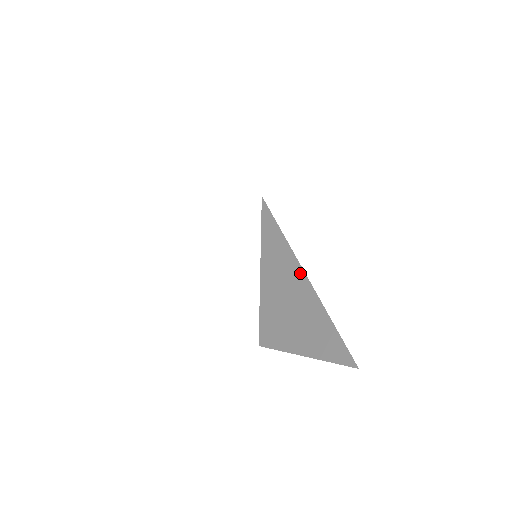
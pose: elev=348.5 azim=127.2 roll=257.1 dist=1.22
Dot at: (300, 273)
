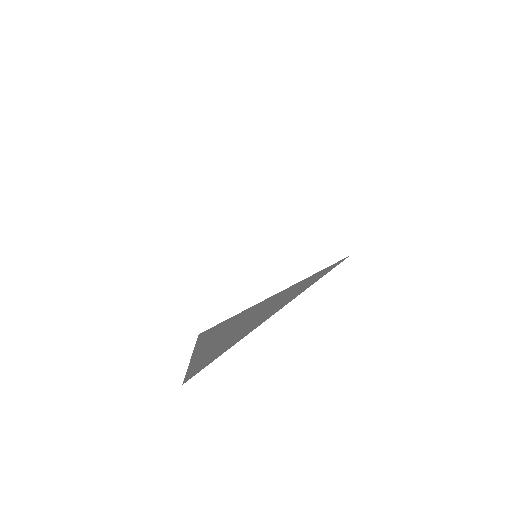
Dot at: (278, 309)
